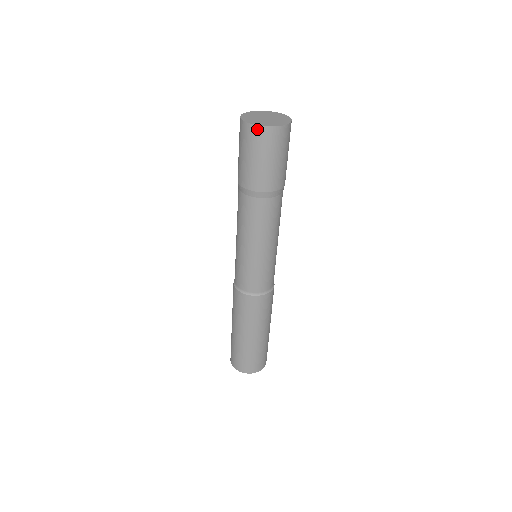
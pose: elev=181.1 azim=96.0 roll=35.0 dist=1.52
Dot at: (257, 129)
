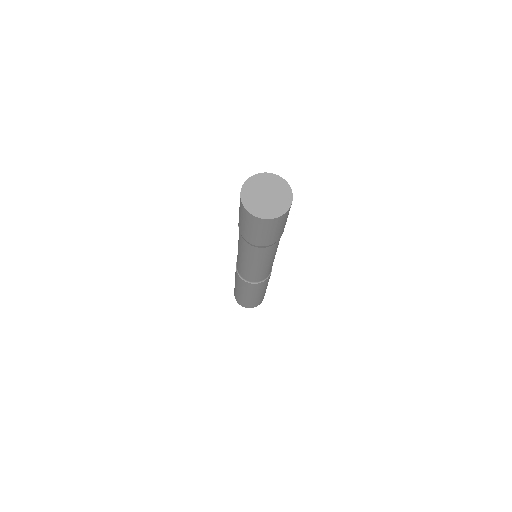
Dot at: (262, 220)
